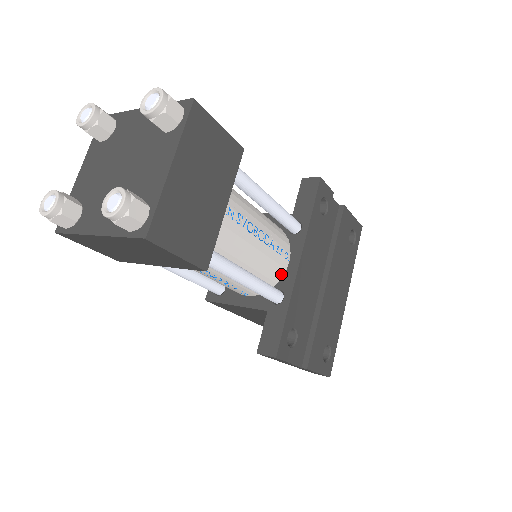
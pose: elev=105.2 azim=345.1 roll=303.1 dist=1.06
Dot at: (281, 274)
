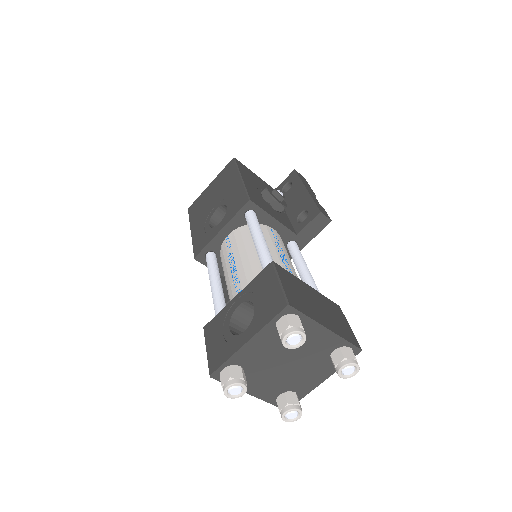
Dot at: occluded
